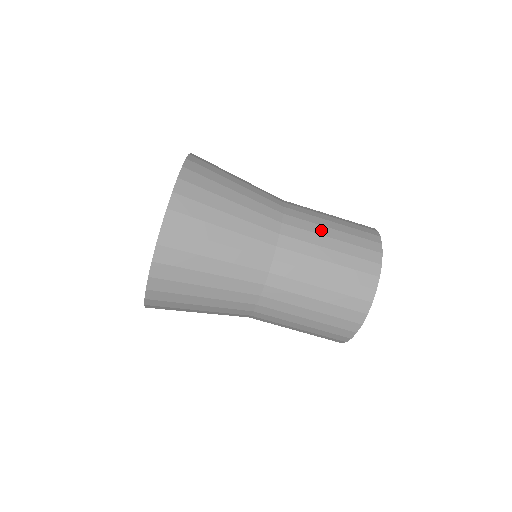
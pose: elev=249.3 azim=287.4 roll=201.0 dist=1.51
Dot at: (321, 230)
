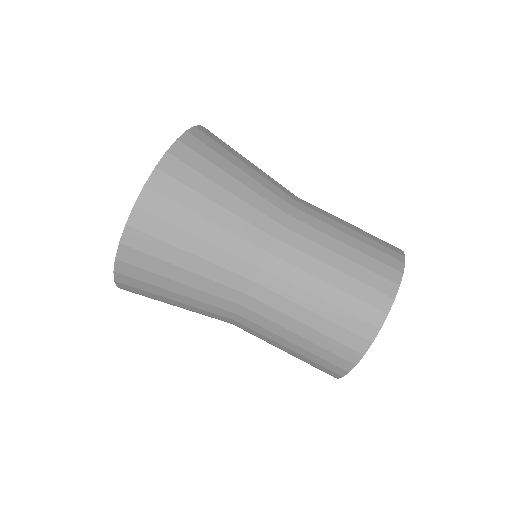
Dot at: (337, 219)
